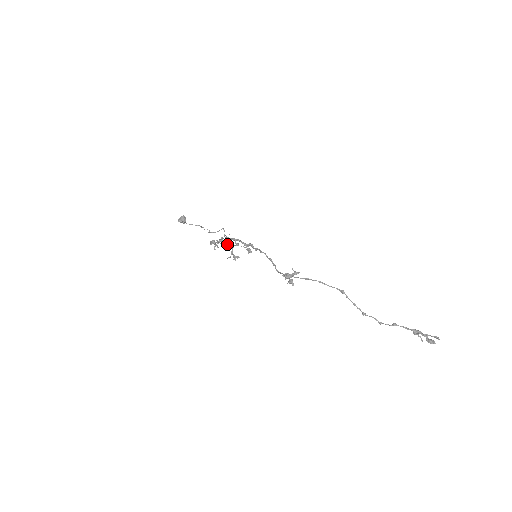
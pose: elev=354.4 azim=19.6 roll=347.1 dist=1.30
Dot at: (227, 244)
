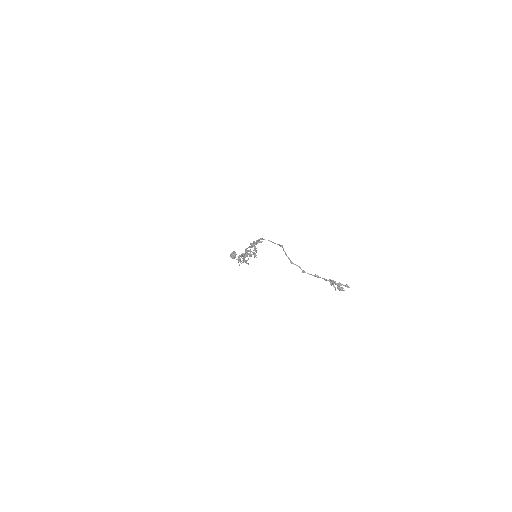
Dot at: occluded
